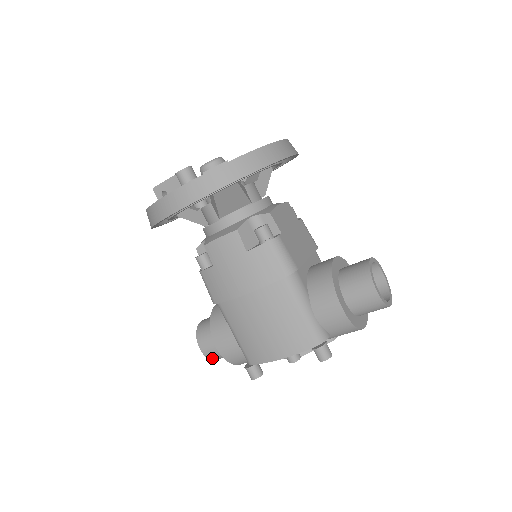
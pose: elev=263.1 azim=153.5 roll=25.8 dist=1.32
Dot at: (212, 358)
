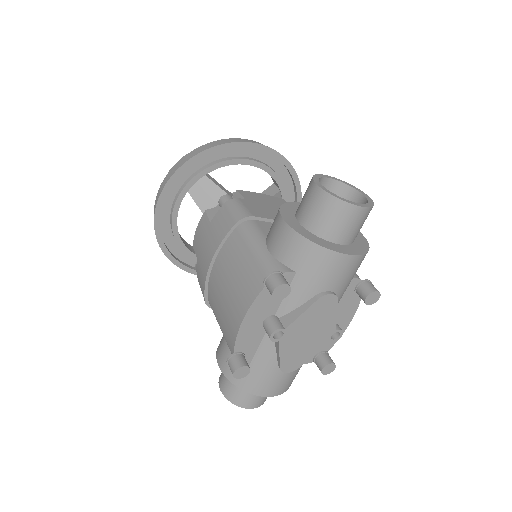
Dot at: (233, 400)
